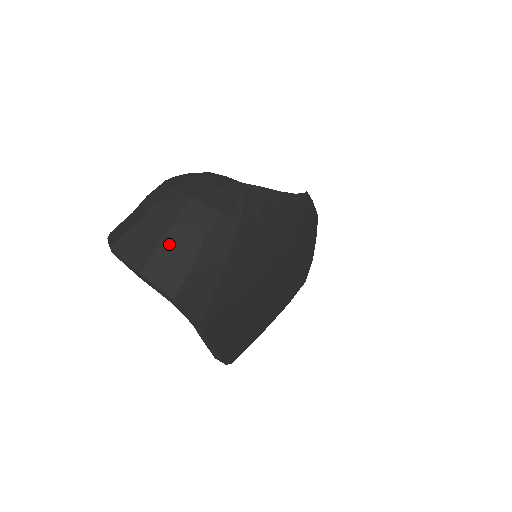
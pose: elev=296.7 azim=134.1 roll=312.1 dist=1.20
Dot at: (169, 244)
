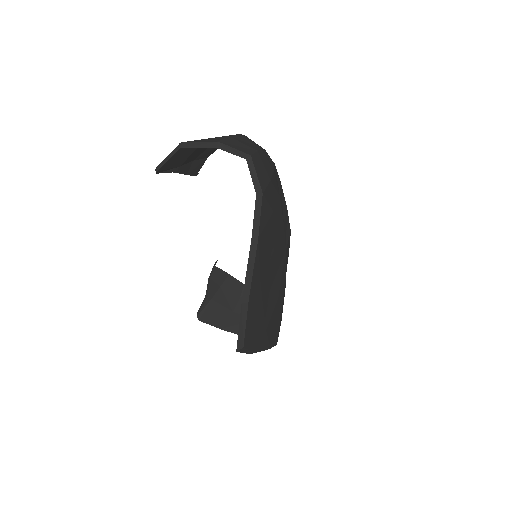
Dot at: (237, 139)
